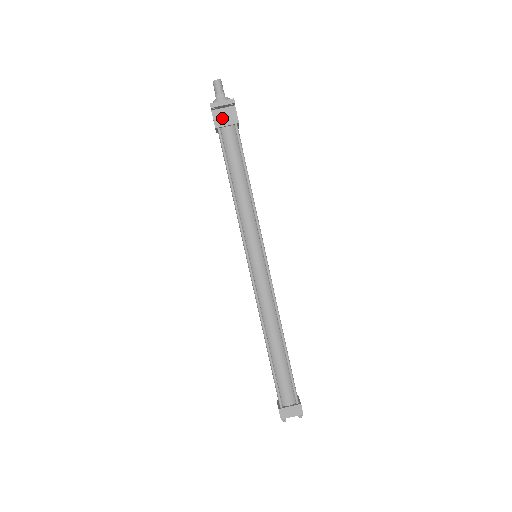
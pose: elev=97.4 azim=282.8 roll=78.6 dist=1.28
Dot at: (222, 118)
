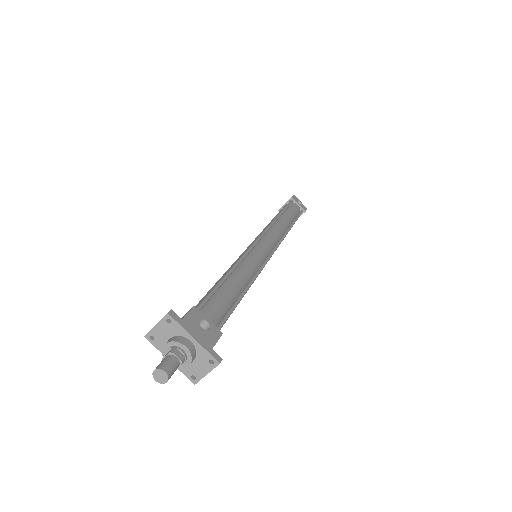
Dot at: occluded
